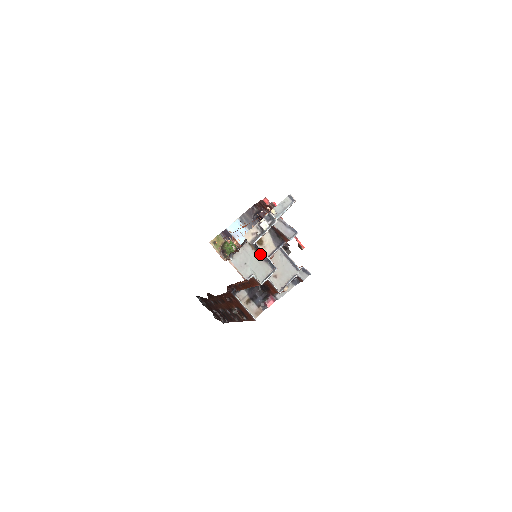
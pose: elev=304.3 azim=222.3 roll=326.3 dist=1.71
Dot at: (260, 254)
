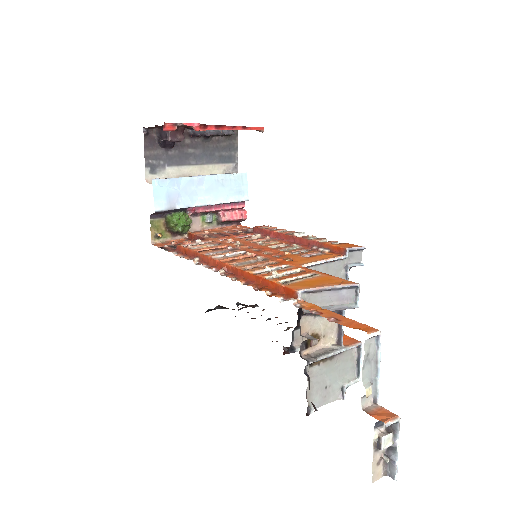
Dot at: (330, 356)
